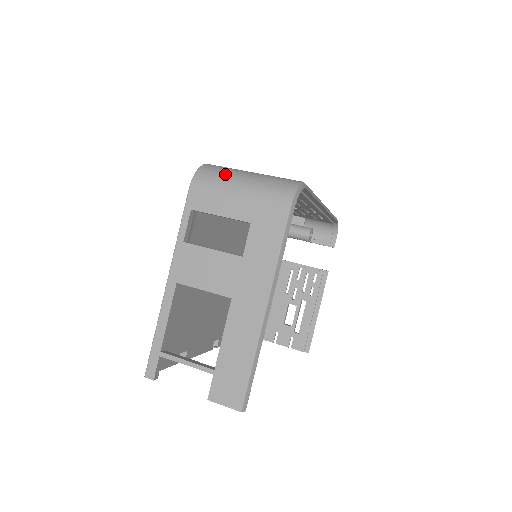
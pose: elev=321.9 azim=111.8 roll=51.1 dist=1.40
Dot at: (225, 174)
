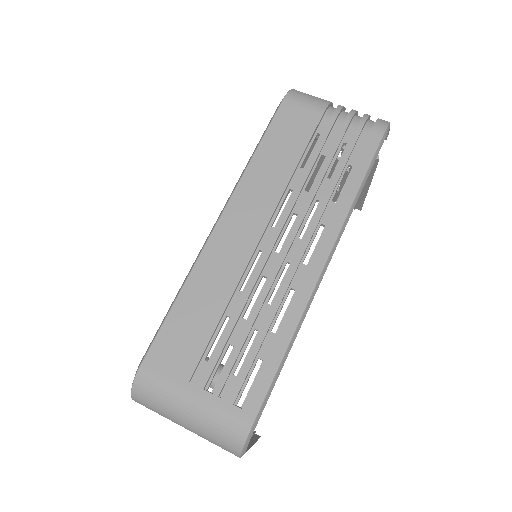
Dot at: (162, 407)
